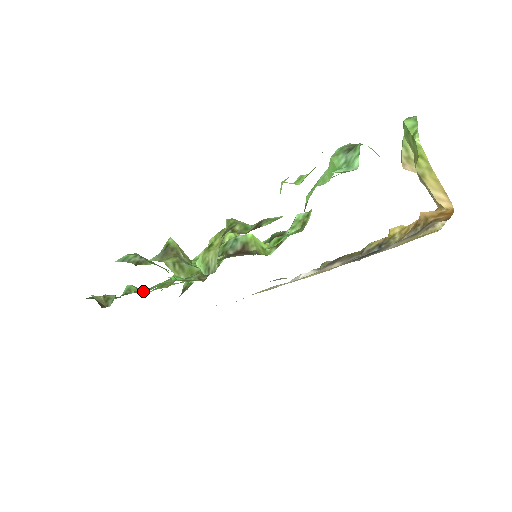
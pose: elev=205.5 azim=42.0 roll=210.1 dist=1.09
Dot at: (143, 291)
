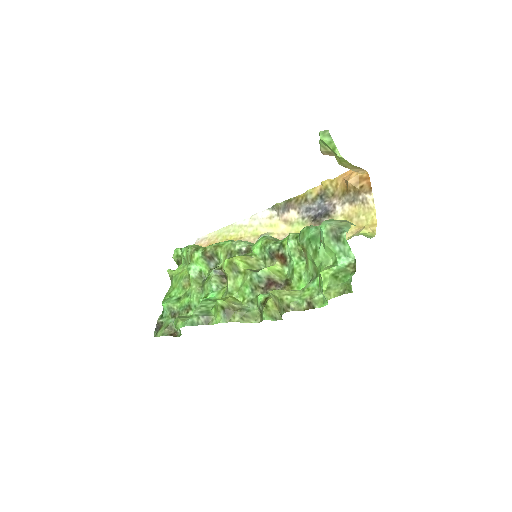
Dot at: (189, 309)
